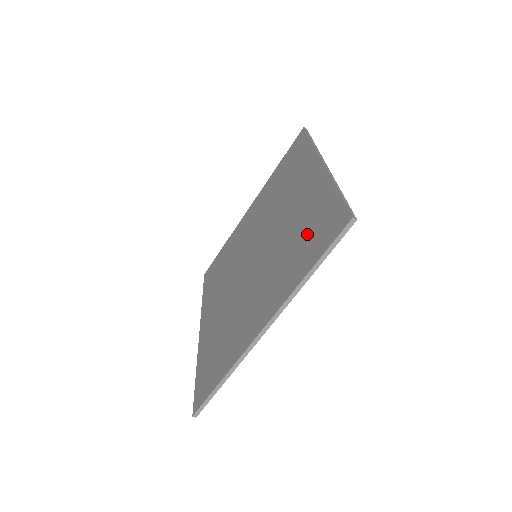
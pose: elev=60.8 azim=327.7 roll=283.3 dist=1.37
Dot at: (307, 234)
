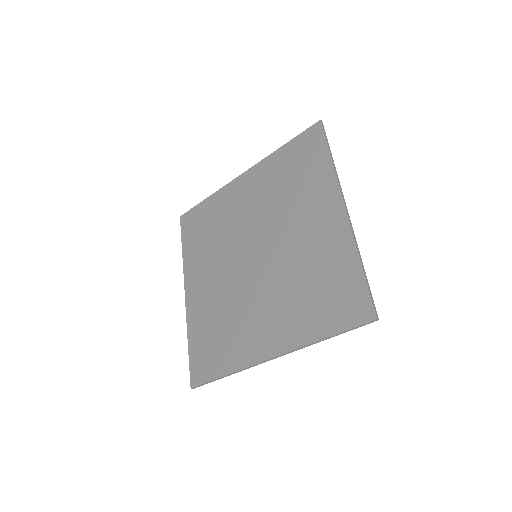
Dot at: (324, 291)
